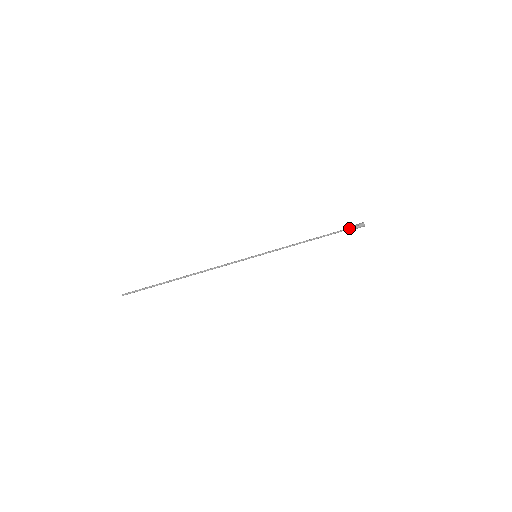
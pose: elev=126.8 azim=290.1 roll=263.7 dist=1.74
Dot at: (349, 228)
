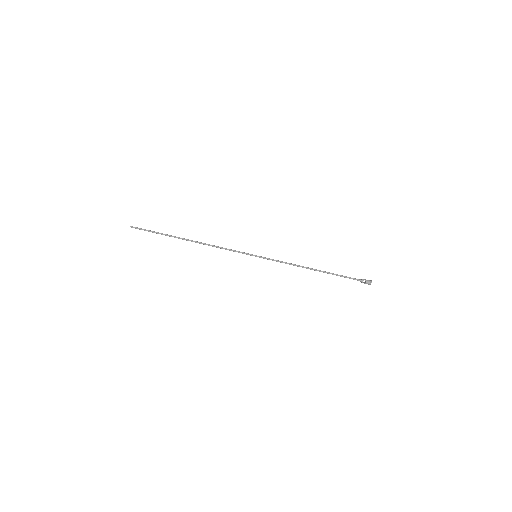
Dot at: (355, 279)
